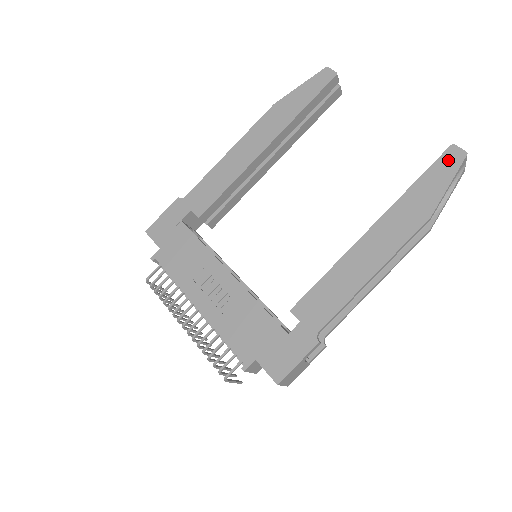
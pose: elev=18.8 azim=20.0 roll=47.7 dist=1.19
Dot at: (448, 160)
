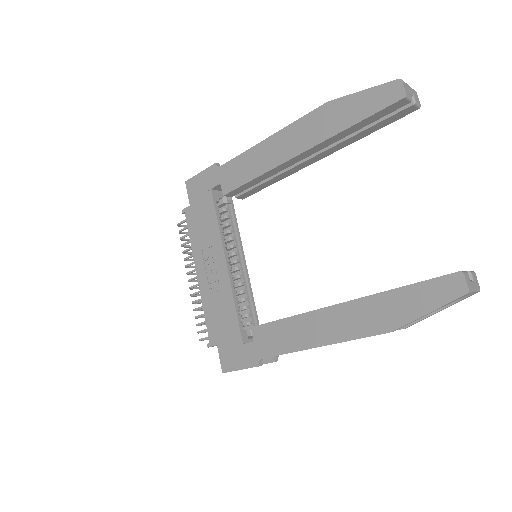
Dot at: (445, 286)
